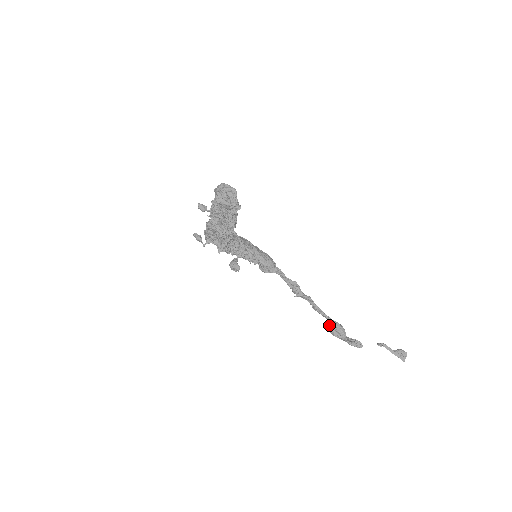
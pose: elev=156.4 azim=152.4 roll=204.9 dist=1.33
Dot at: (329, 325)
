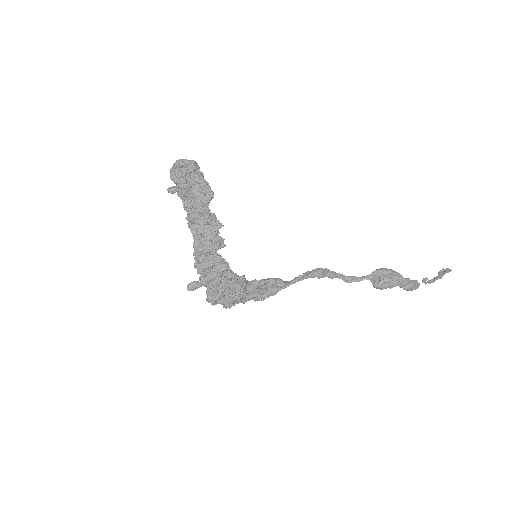
Dot at: (376, 281)
